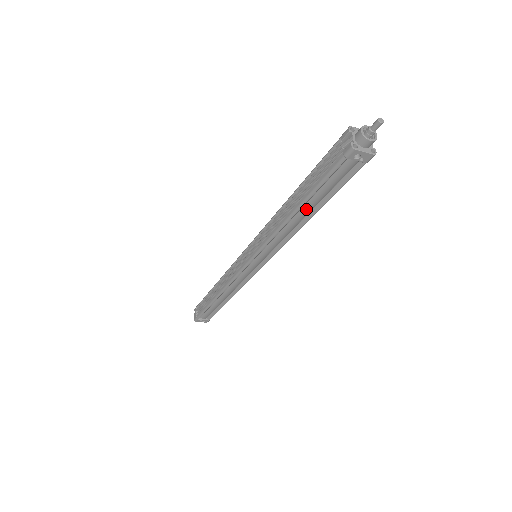
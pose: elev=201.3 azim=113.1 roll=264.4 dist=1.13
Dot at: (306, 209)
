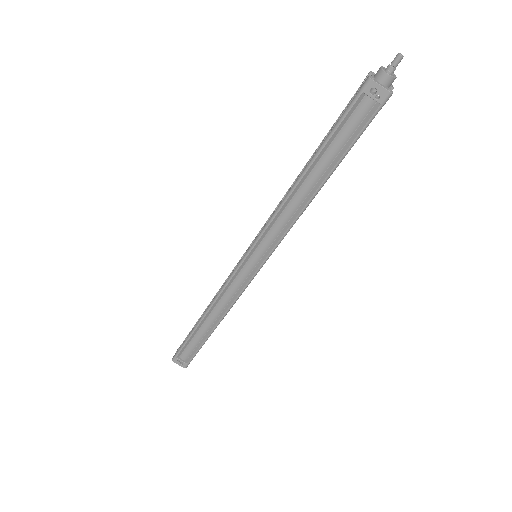
Dot at: (315, 172)
